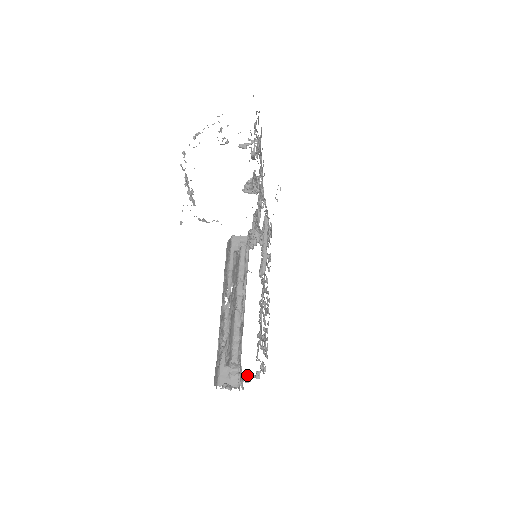
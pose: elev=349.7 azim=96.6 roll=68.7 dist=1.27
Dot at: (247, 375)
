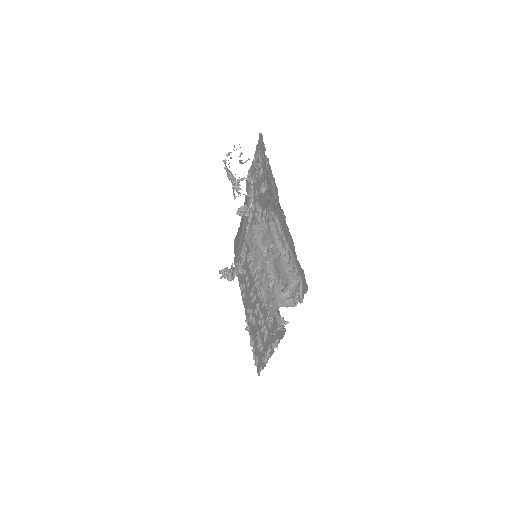
Dot at: occluded
